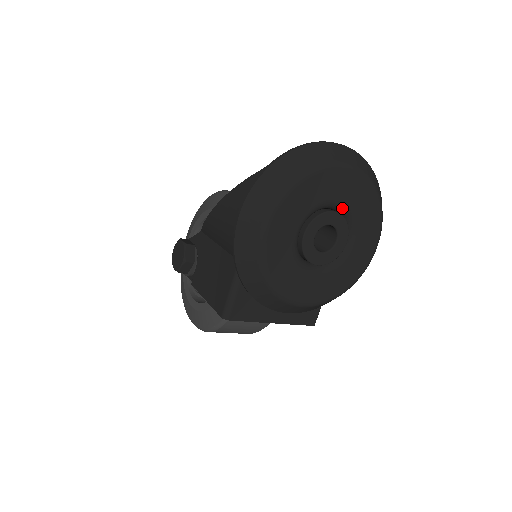
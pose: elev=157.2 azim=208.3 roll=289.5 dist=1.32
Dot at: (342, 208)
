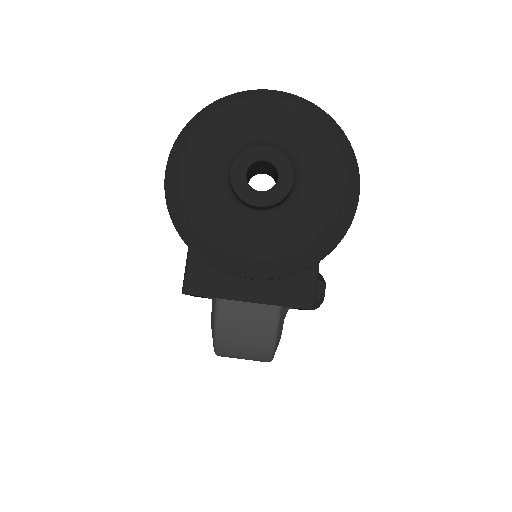
Dot at: (275, 142)
